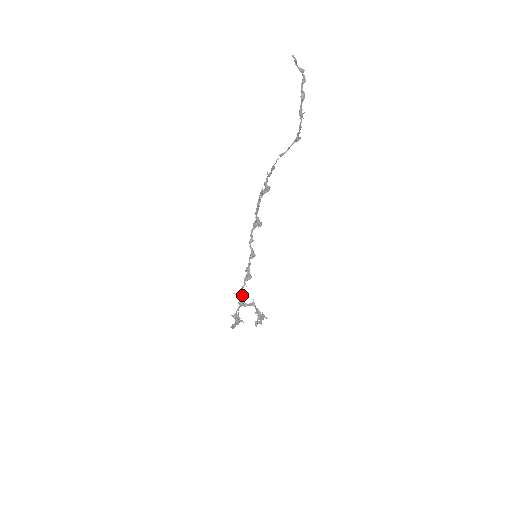
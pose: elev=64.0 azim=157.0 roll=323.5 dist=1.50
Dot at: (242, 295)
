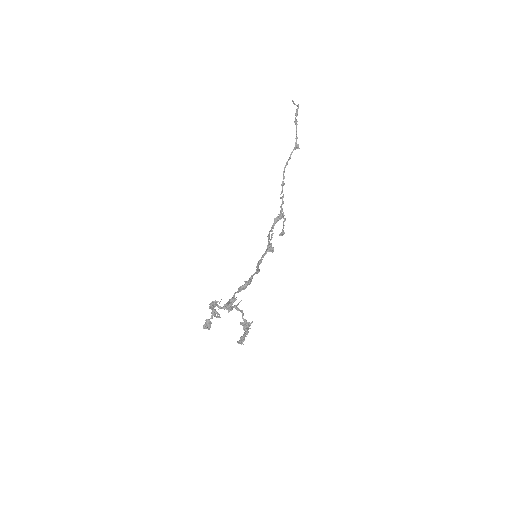
Dot at: (232, 302)
